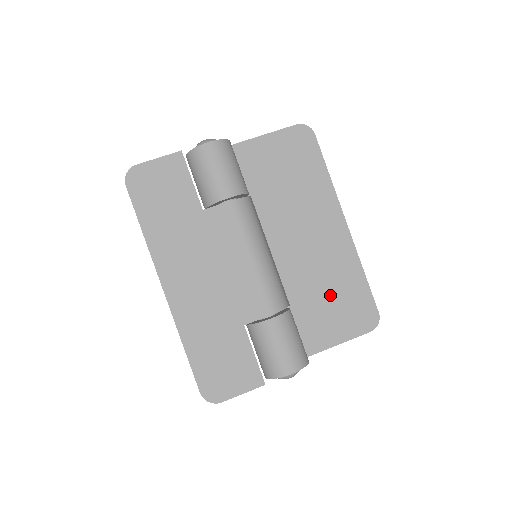
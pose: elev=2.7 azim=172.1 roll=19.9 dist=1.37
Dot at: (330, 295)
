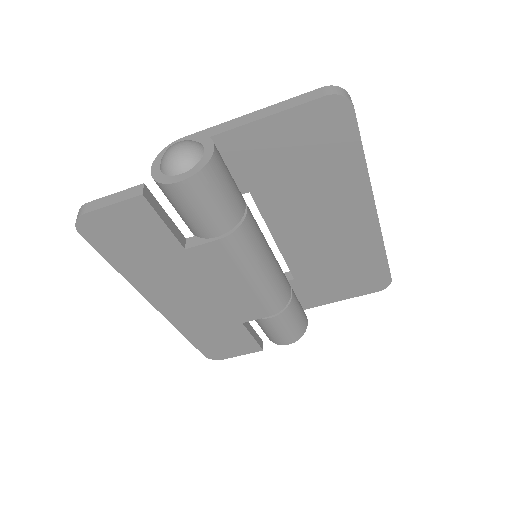
Dot at: (340, 270)
